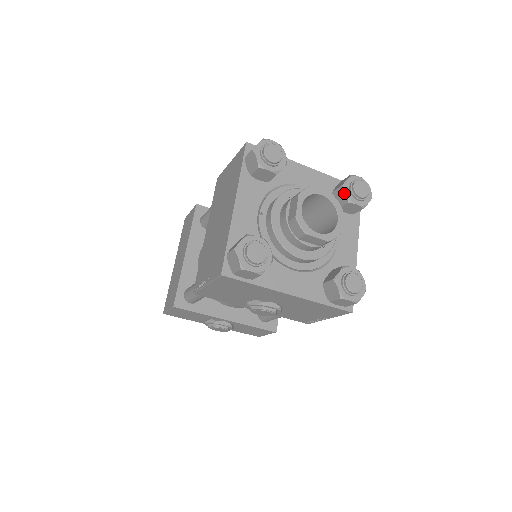
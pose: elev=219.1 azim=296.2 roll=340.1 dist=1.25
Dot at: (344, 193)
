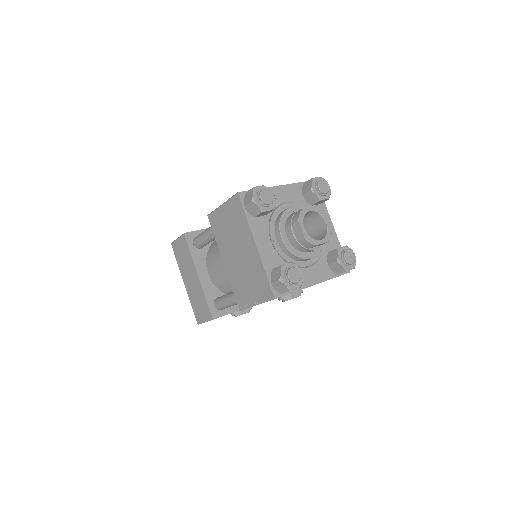
Dot at: (314, 195)
